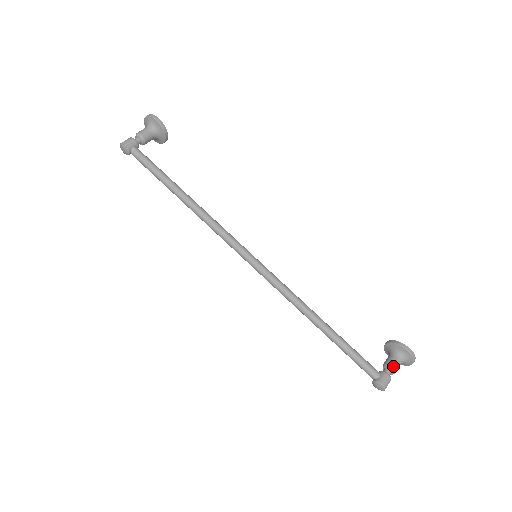
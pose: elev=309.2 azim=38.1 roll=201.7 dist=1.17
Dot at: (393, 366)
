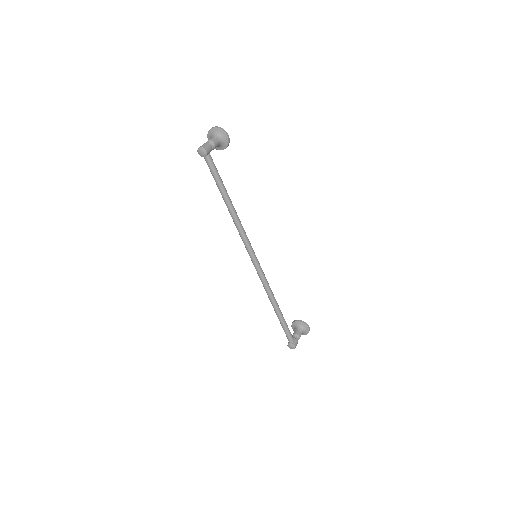
Dot at: (300, 336)
